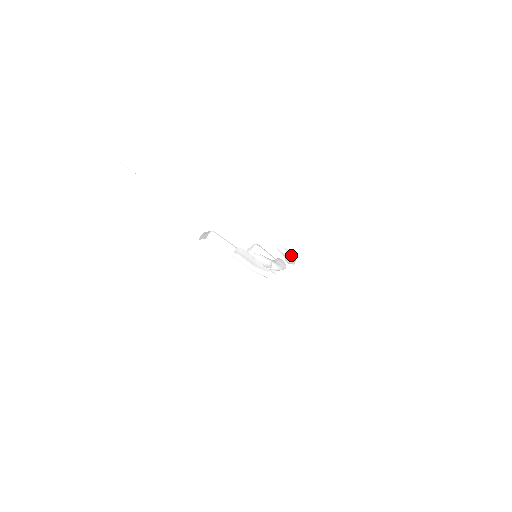
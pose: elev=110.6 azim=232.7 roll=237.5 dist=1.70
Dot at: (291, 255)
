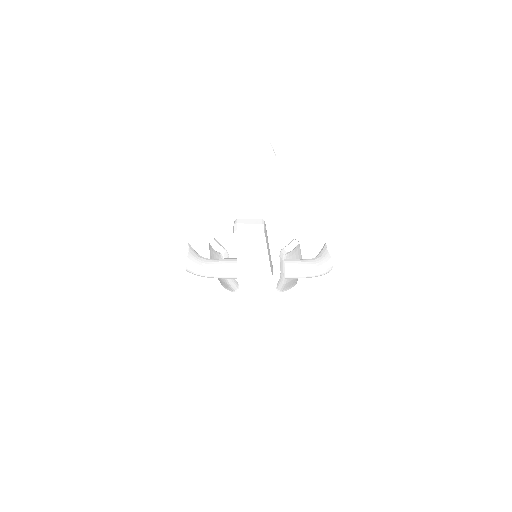
Dot at: (314, 260)
